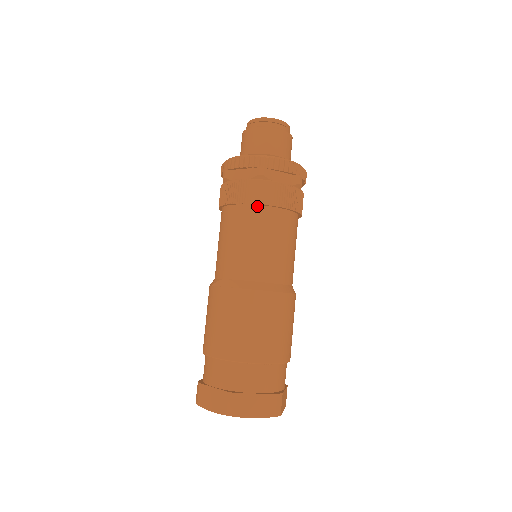
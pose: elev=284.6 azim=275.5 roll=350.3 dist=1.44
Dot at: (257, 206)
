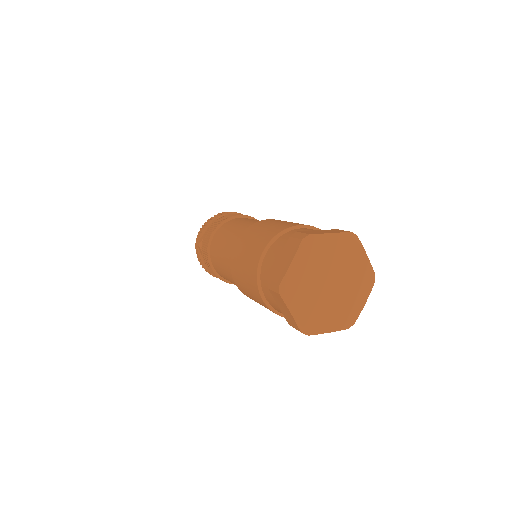
Dot at: (229, 221)
